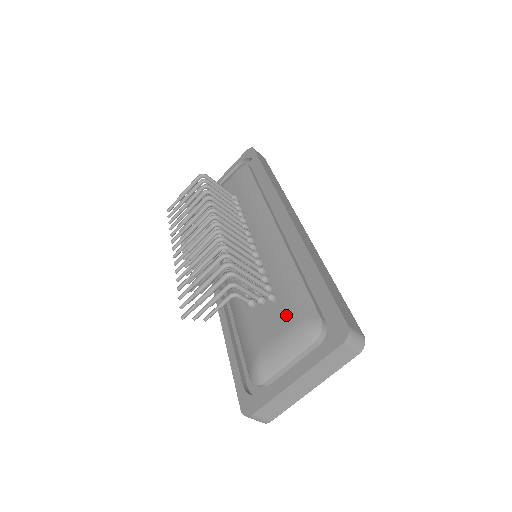
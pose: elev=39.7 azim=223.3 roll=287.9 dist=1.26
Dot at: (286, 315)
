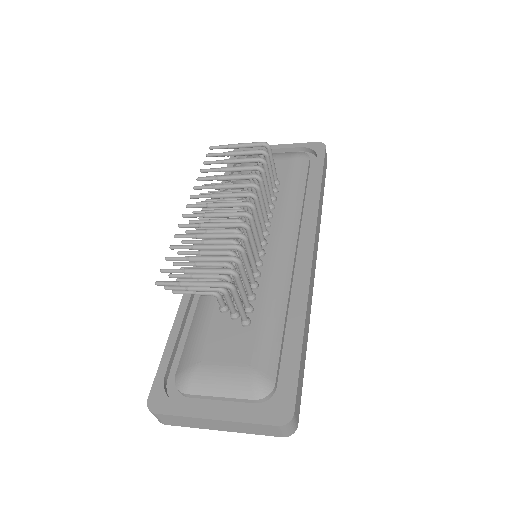
Dot at: (248, 352)
